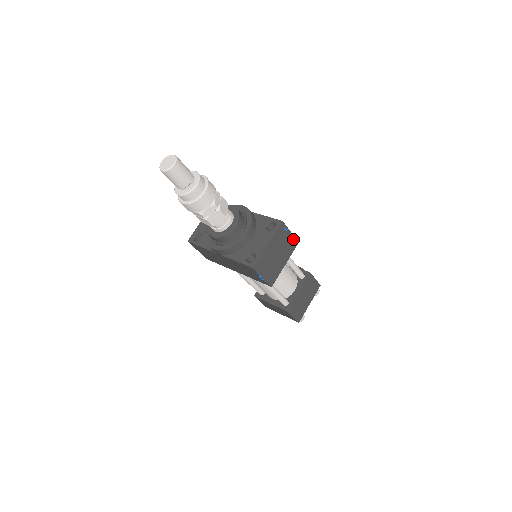
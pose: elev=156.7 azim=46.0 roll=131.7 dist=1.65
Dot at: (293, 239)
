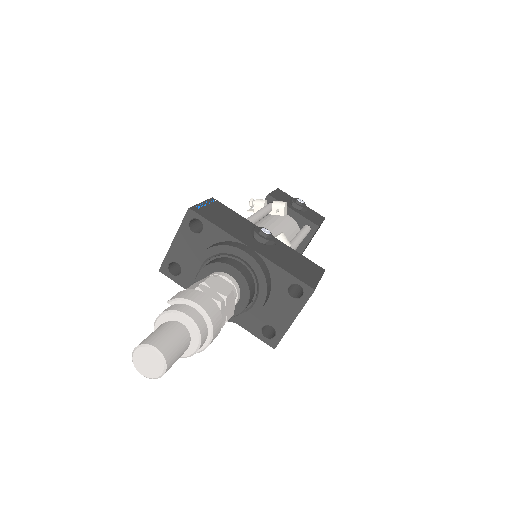
Dot at: occluded
